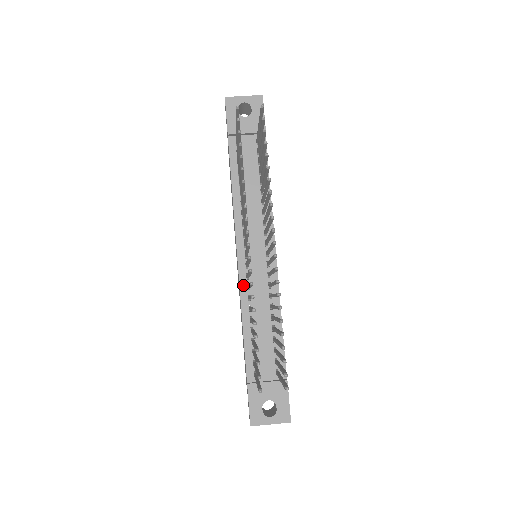
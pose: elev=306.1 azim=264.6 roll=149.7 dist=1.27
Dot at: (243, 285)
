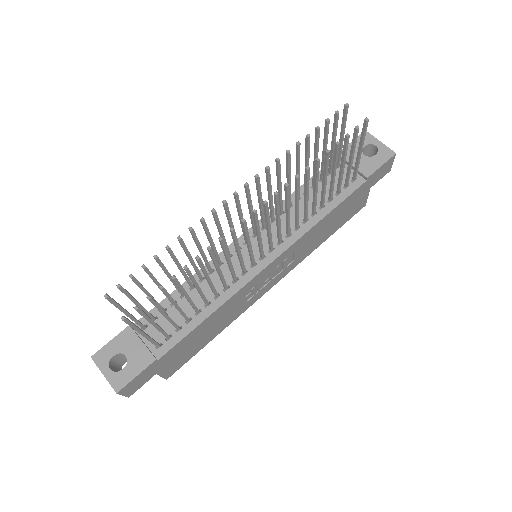
Dot at: occluded
